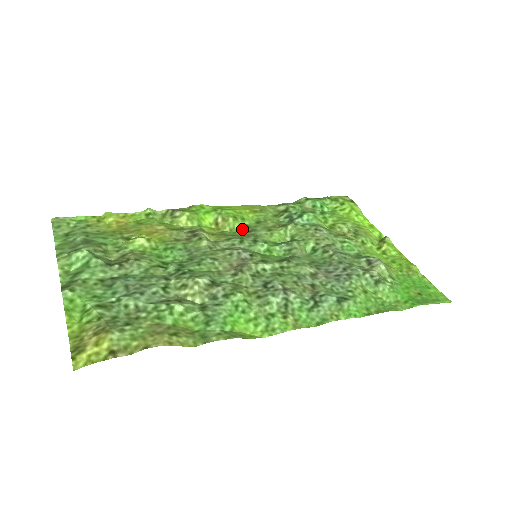
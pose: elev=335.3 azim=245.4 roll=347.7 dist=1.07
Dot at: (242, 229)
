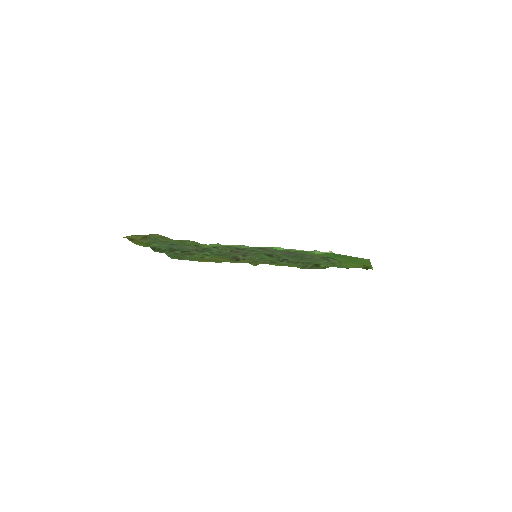
Dot at: occluded
